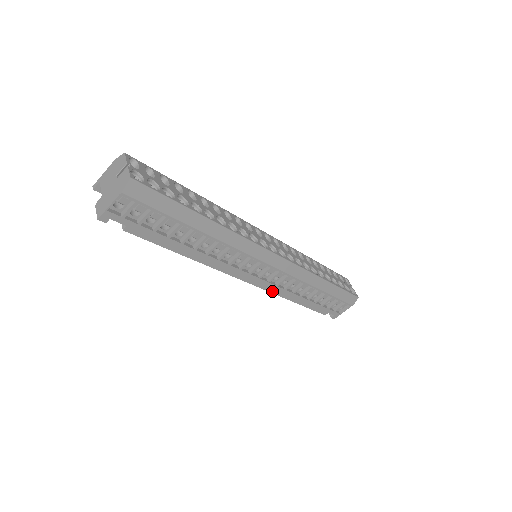
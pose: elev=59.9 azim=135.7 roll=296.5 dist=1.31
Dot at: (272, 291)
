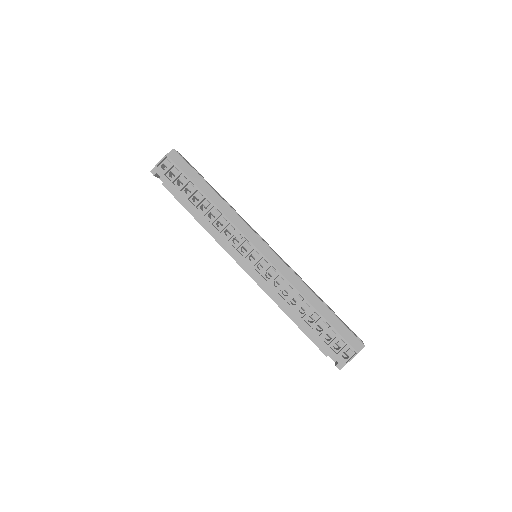
Dot at: (264, 289)
